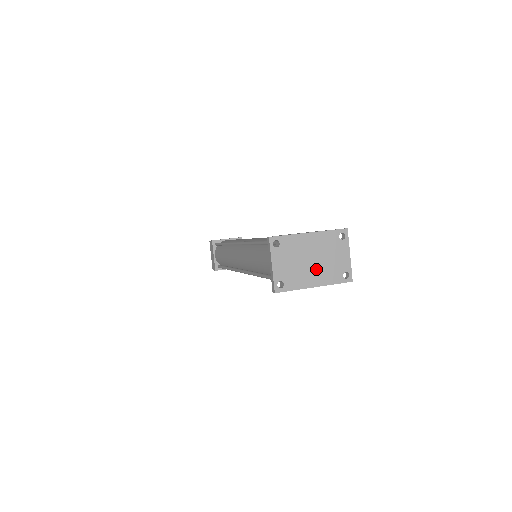
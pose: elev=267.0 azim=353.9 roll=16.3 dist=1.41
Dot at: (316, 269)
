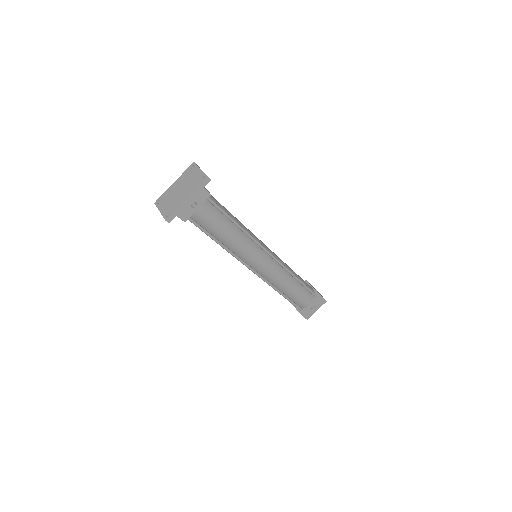
Dot at: (184, 192)
